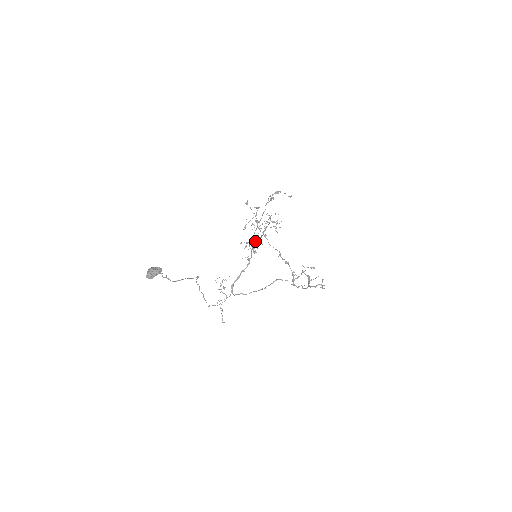
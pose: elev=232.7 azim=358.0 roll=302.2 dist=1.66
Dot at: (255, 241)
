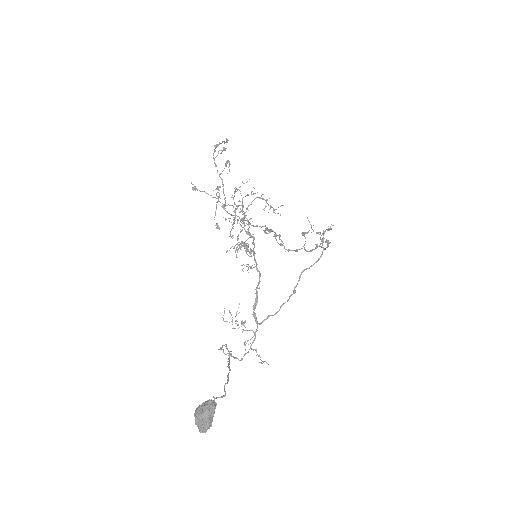
Dot at: (247, 239)
